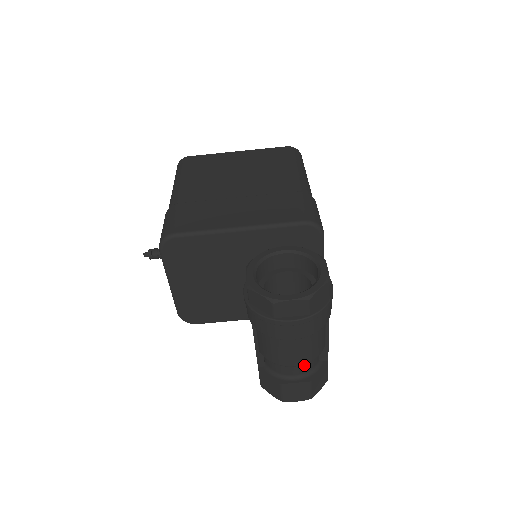
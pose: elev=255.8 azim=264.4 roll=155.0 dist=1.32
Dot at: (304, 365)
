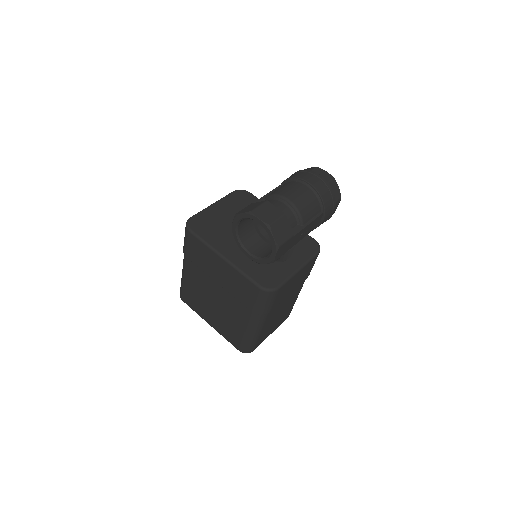
Dot at: (288, 211)
